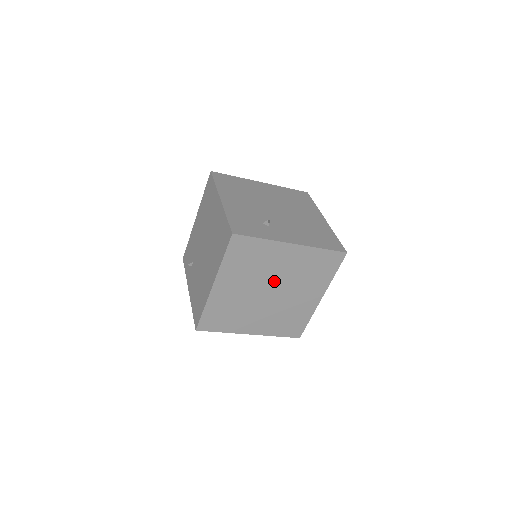
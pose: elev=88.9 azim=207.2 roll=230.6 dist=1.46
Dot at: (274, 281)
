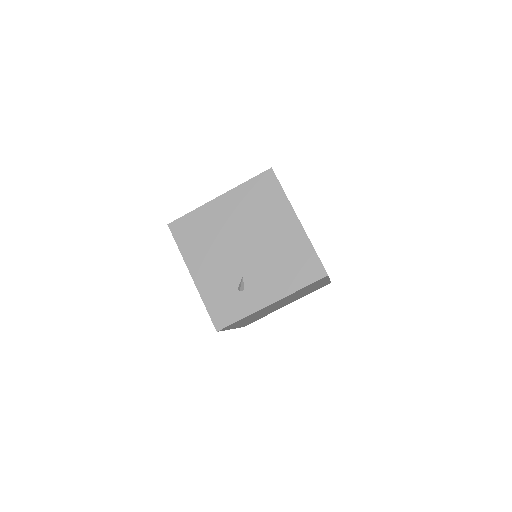
Dot at: (277, 305)
